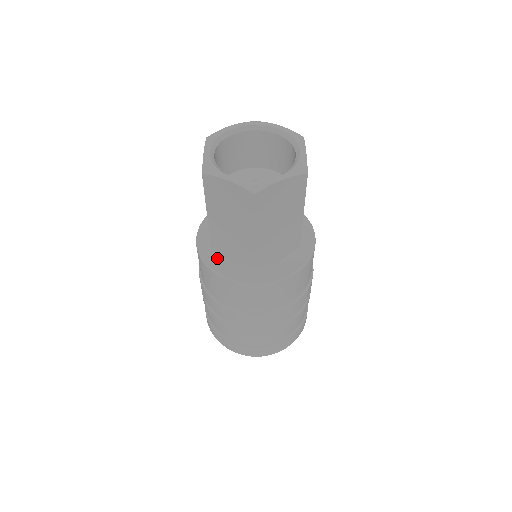
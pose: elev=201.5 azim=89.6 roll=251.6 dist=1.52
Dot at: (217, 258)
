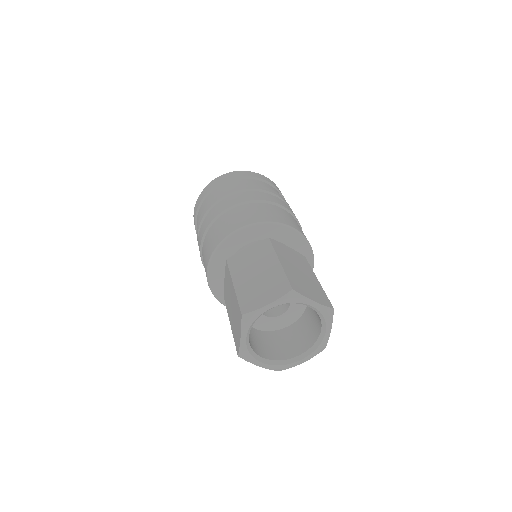
Dot at: occluded
